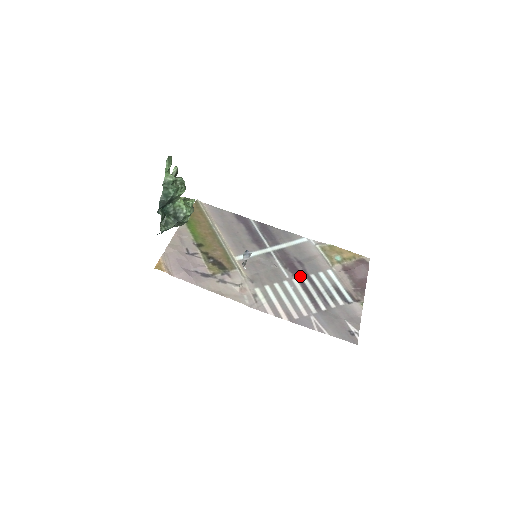
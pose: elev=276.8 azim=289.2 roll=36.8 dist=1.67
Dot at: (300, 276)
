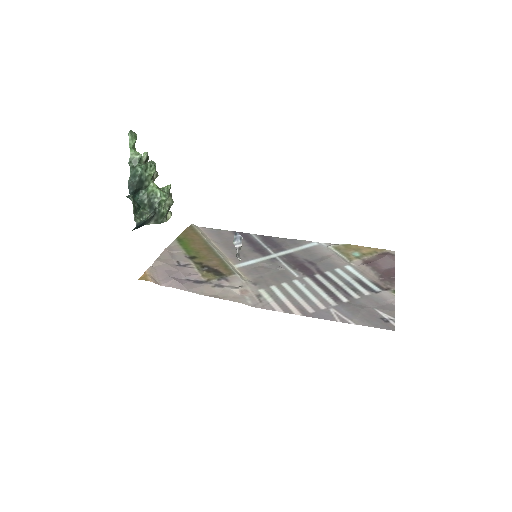
Dot at: (312, 274)
